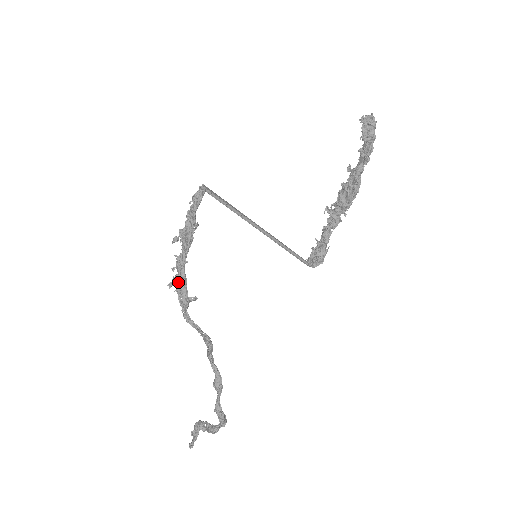
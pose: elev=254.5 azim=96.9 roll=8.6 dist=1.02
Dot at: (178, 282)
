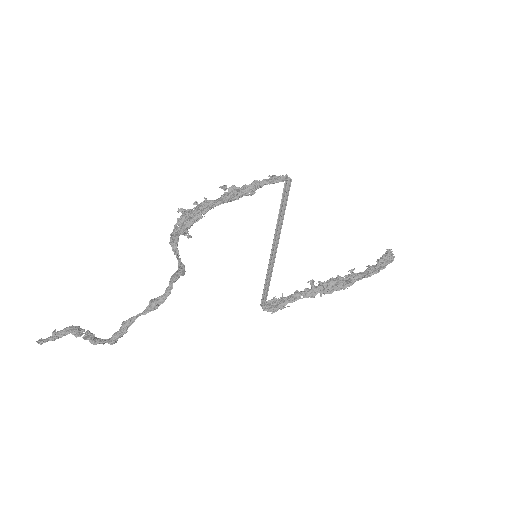
Dot at: (191, 214)
